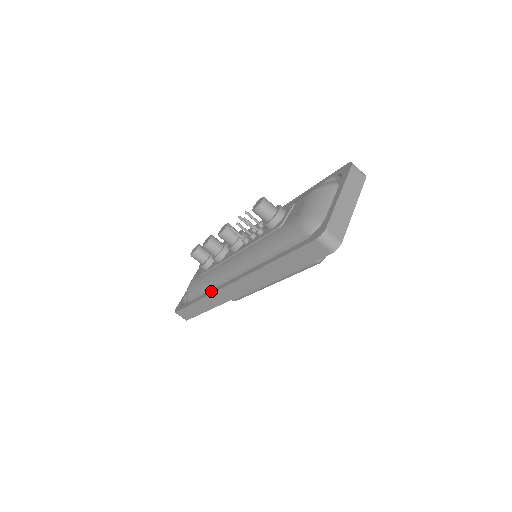
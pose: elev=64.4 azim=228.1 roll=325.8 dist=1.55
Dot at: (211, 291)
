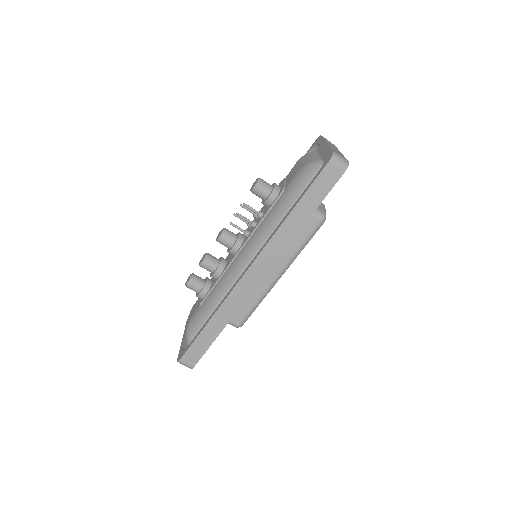
Dot at: (224, 299)
